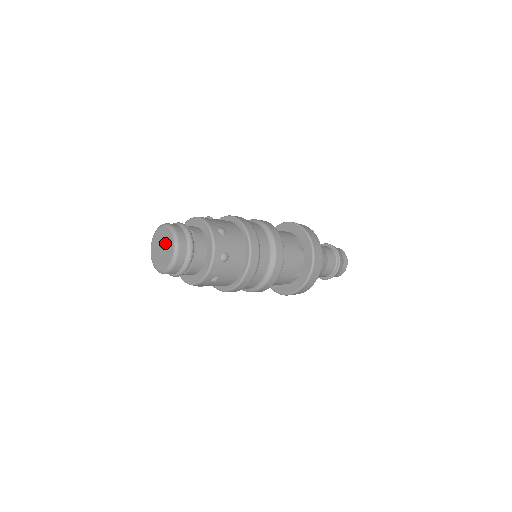
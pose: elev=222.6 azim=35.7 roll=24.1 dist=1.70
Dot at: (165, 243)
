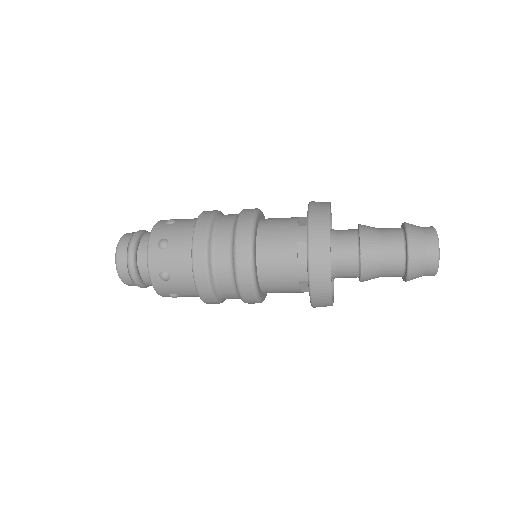
Dot at: occluded
